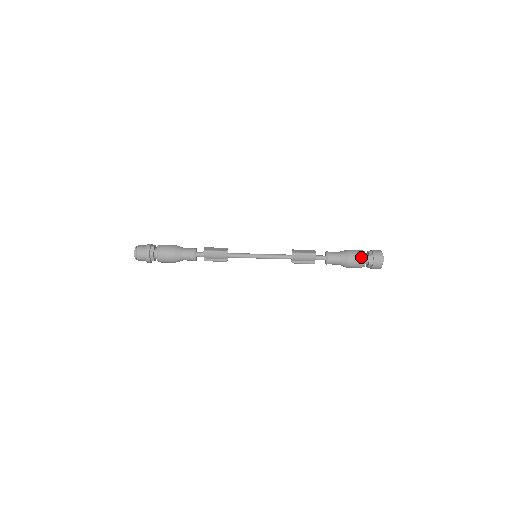
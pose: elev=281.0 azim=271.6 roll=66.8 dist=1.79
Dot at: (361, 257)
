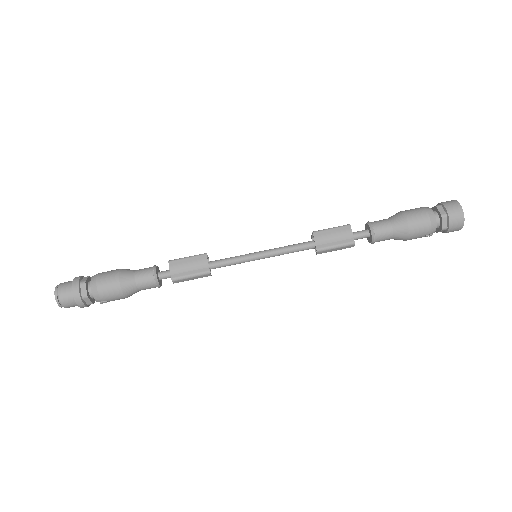
Dot at: (423, 209)
